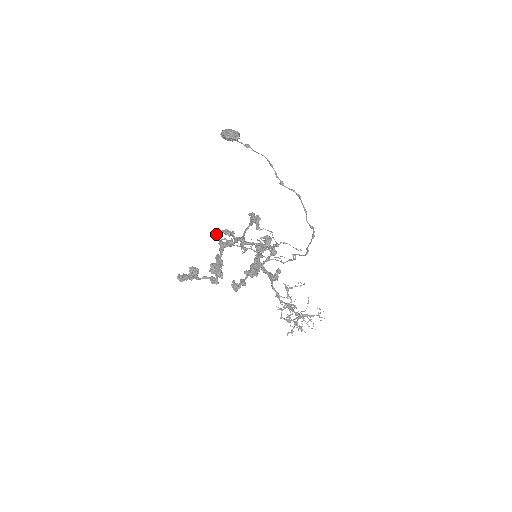
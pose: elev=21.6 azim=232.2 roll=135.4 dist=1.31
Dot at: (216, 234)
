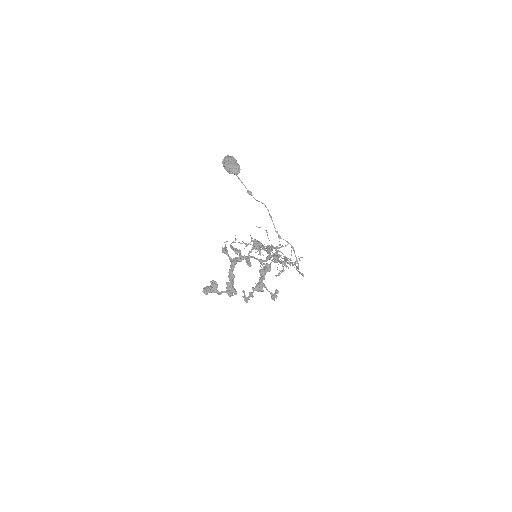
Dot at: (227, 252)
